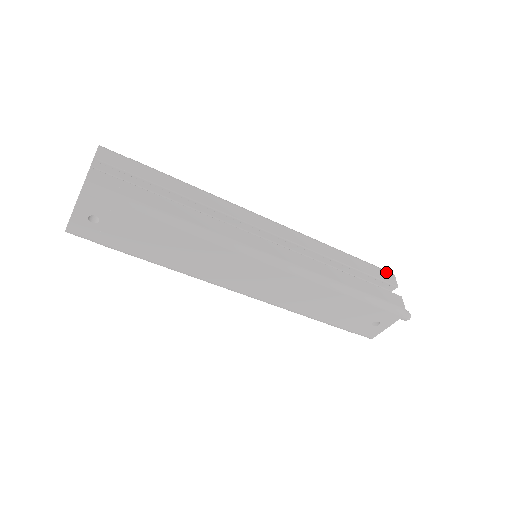
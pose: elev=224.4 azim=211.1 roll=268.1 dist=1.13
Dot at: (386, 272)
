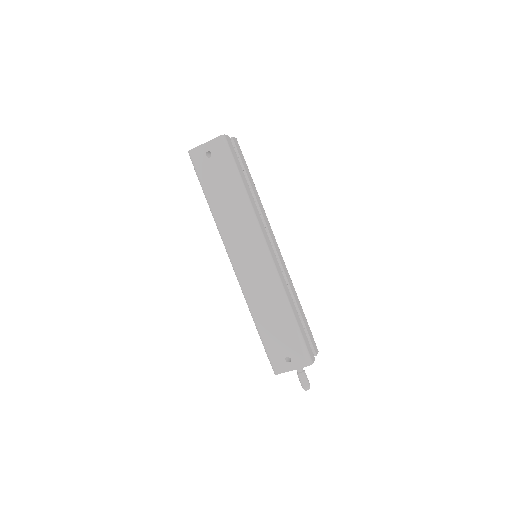
Dot at: (315, 343)
